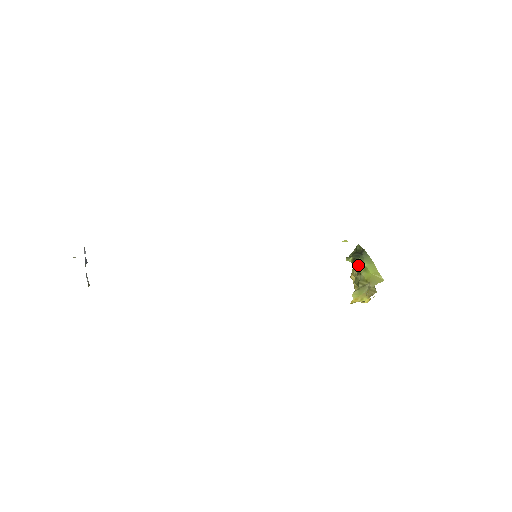
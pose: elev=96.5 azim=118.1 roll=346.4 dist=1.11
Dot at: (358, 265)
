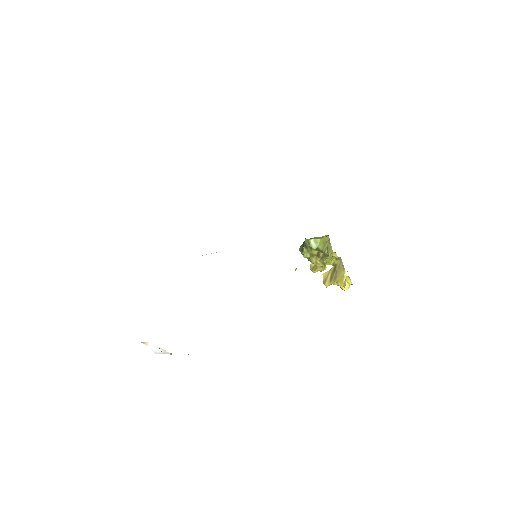
Dot at: (311, 246)
